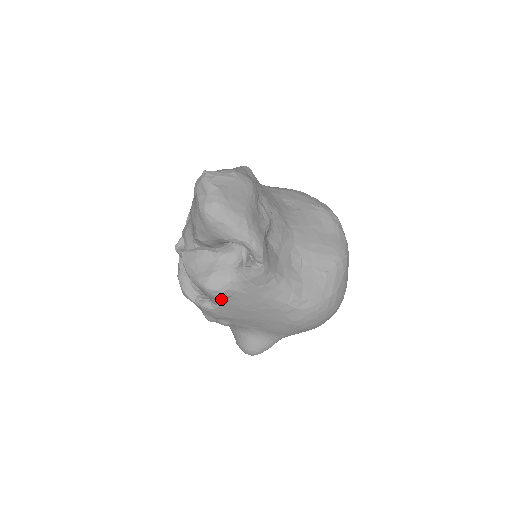
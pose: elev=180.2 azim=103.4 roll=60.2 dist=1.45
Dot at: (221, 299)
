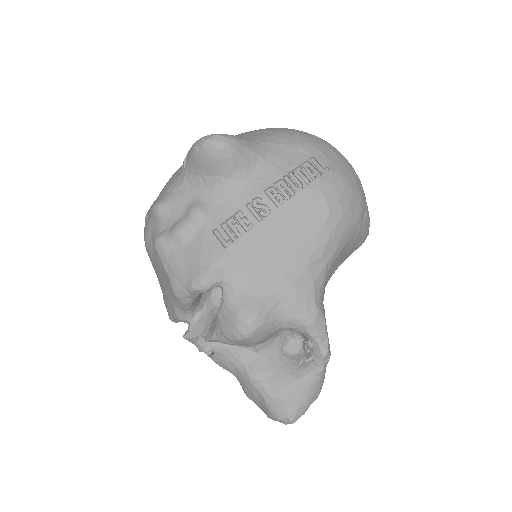
Dot at: occluded
